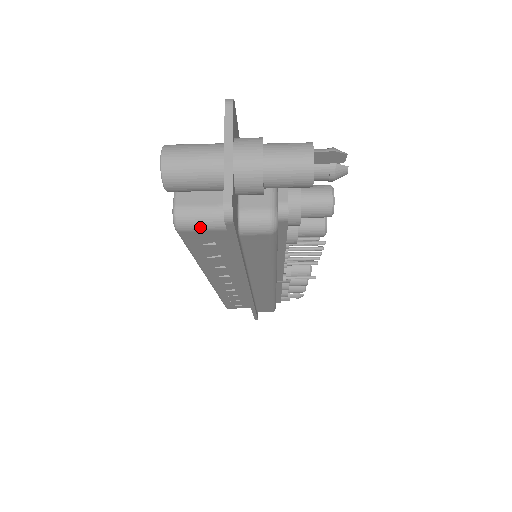
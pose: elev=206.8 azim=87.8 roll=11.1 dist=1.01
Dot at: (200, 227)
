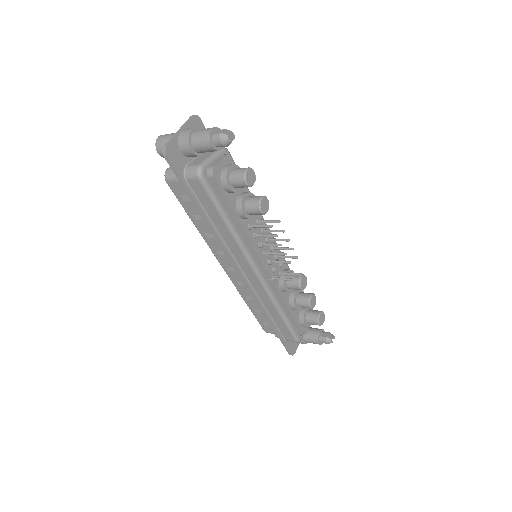
Dot at: (174, 178)
